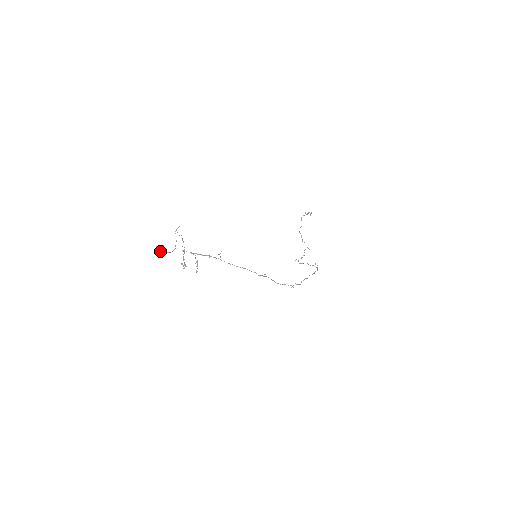
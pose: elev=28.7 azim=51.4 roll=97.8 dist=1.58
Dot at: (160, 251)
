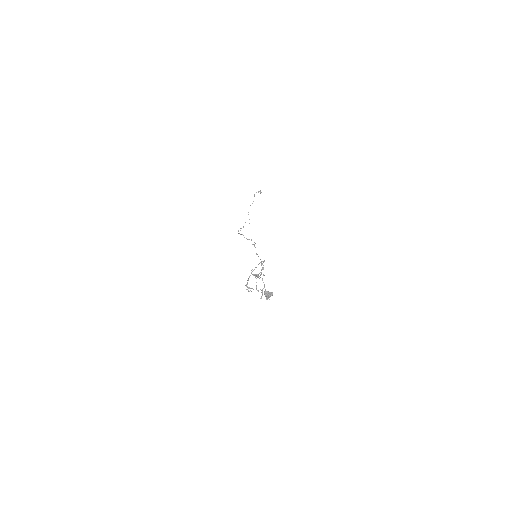
Dot at: (269, 297)
